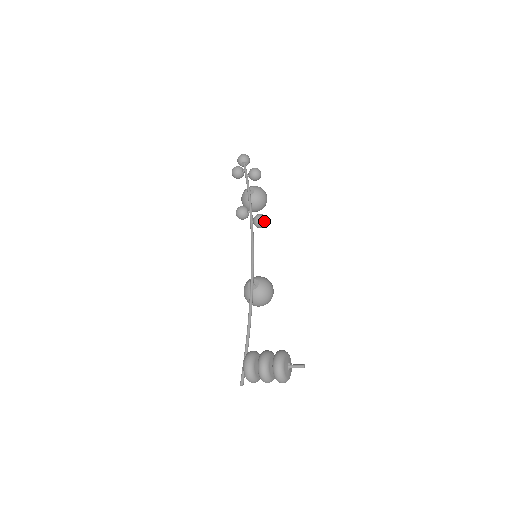
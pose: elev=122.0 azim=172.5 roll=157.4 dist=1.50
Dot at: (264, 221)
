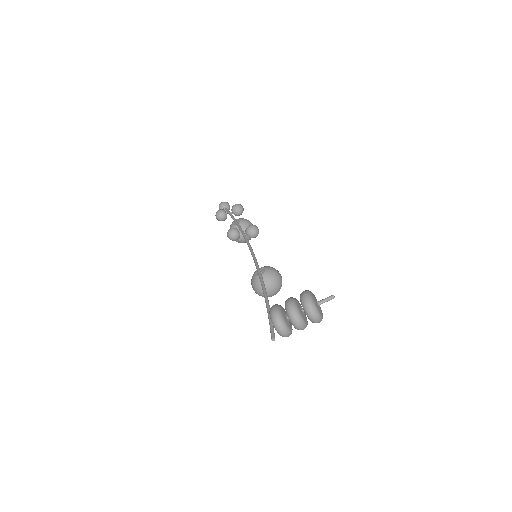
Dot at: (256, 228)
